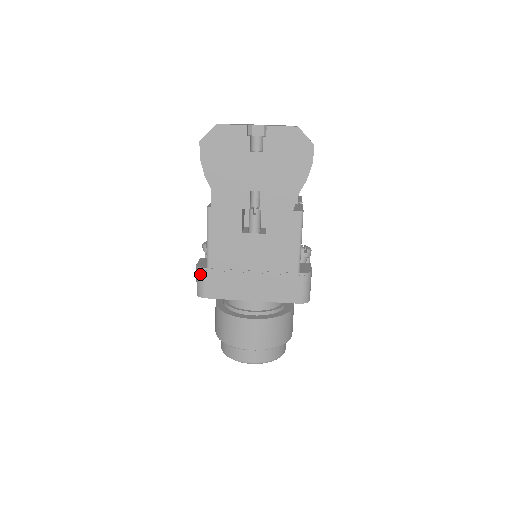
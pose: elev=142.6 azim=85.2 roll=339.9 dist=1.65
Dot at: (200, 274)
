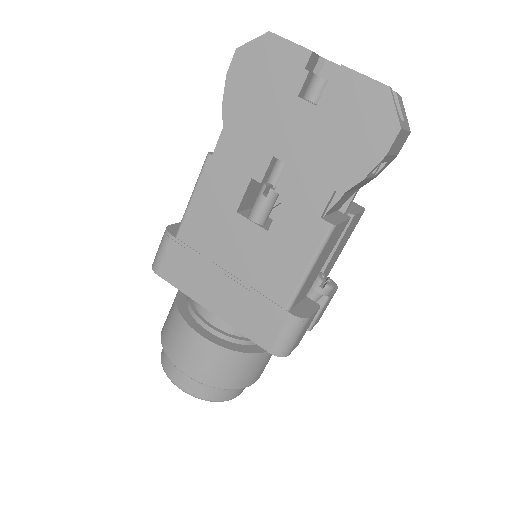
Dot at: (164, 240)
